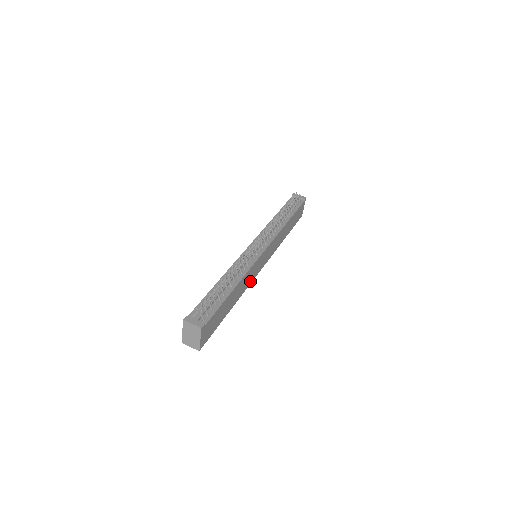
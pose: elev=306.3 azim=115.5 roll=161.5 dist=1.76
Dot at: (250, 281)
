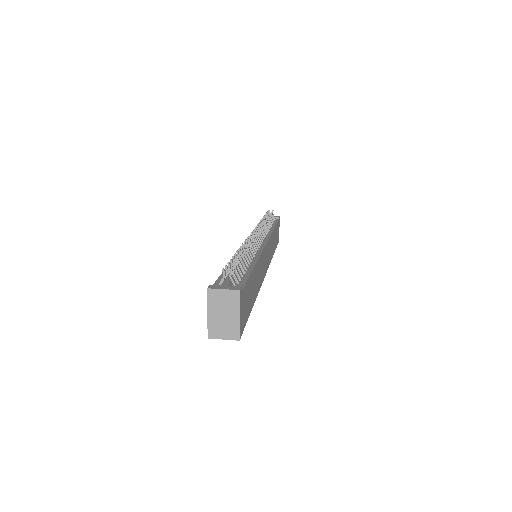
Dot at: (261, 278)
